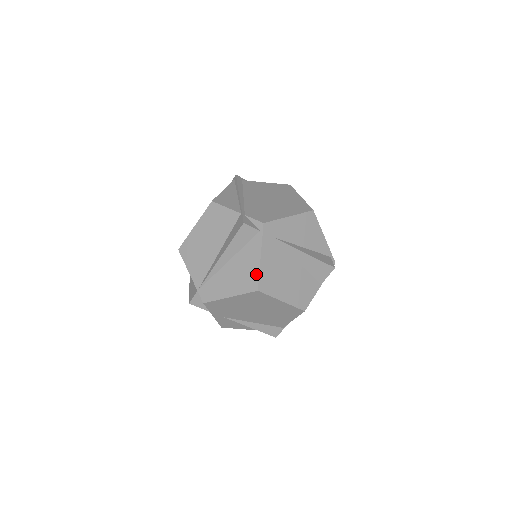
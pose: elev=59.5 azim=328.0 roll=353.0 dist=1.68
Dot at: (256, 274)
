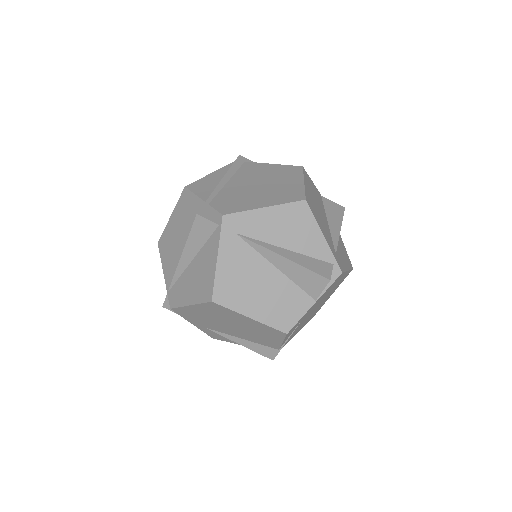
Dot at: (212, 280)
